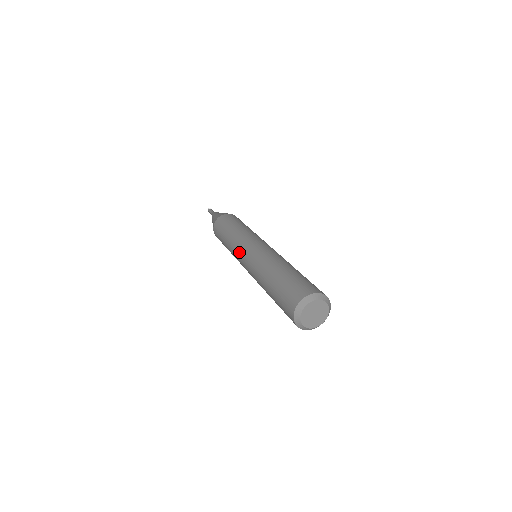
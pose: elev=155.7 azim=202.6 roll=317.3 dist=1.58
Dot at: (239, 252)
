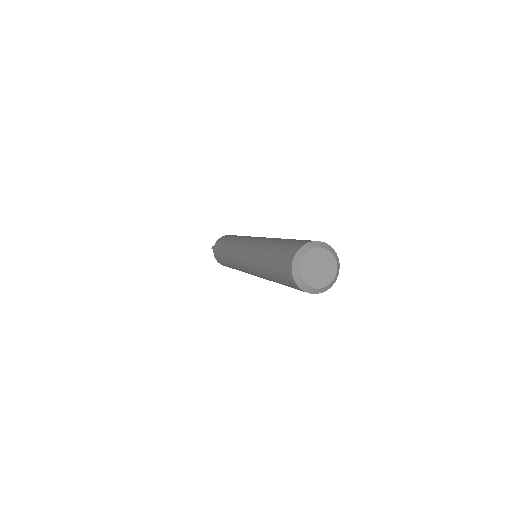
Dot at: (239, 244)
